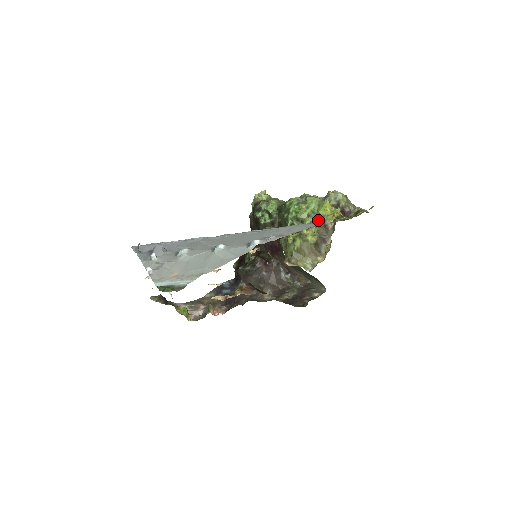
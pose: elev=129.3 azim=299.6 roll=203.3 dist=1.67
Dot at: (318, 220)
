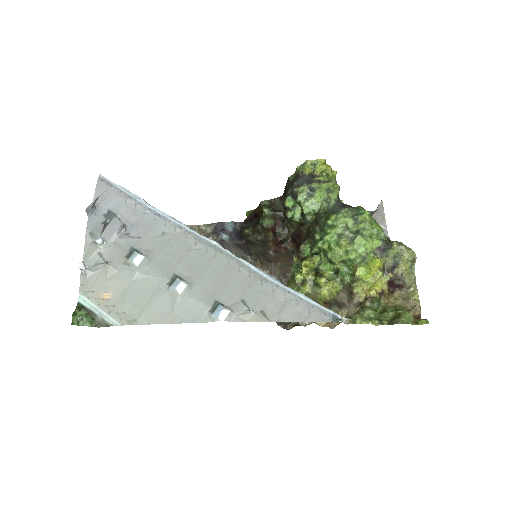
Dot at: (349, 278)
